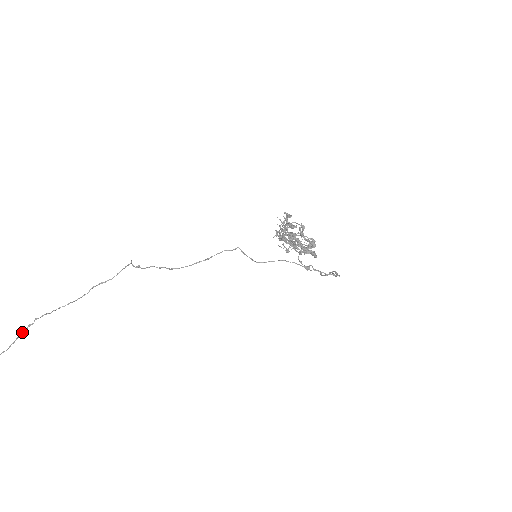
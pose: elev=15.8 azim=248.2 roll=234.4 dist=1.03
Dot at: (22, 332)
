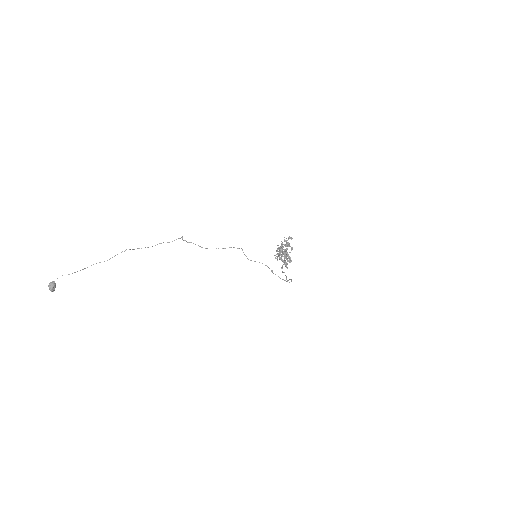
Dot at: occluded
